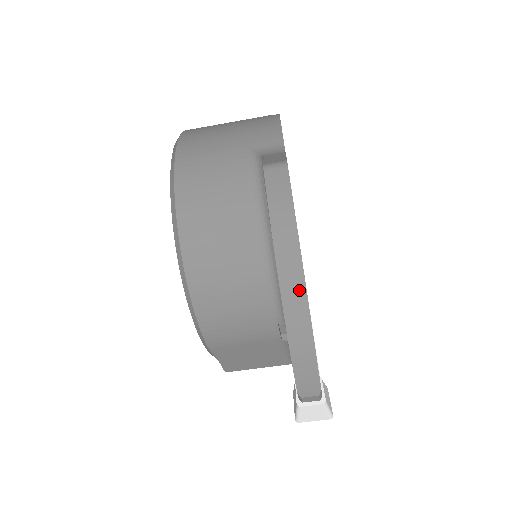
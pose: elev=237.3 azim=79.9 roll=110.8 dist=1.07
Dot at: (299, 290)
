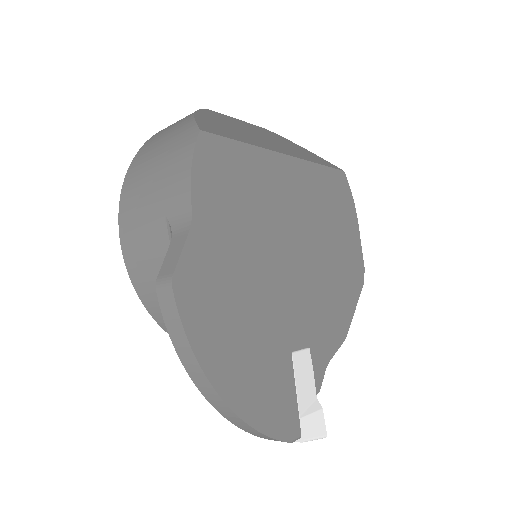
Dot at: (220, 402)
